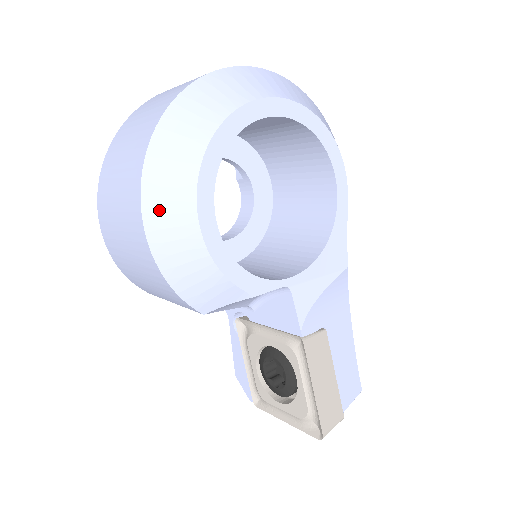
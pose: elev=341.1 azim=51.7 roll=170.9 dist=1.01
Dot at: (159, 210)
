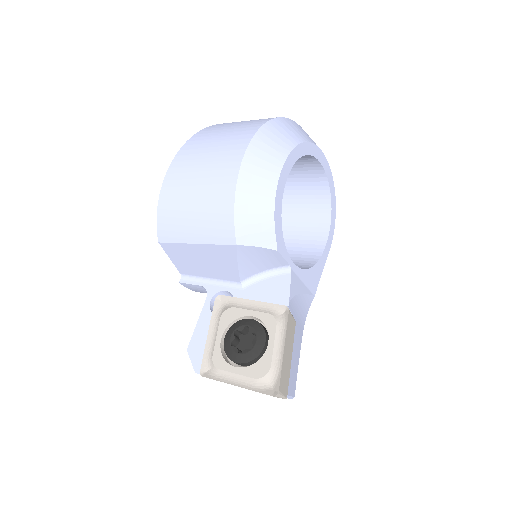
Dot at: (258, 154)
